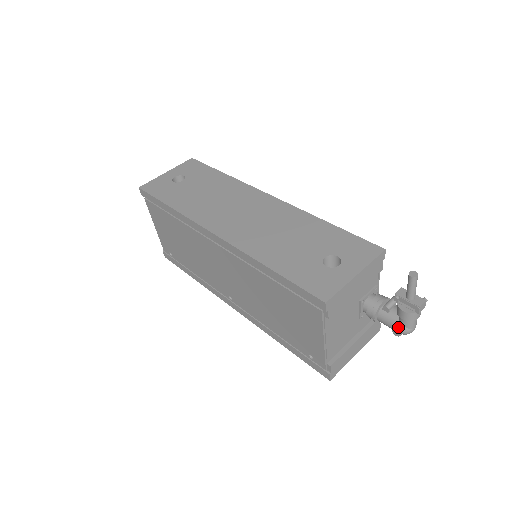
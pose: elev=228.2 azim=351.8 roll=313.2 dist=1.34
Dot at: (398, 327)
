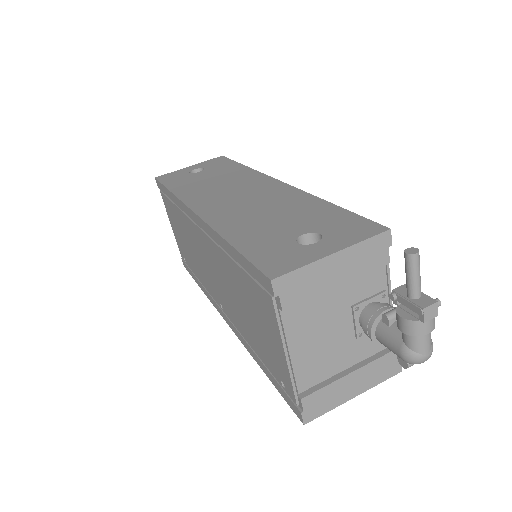
Dot at: (399, 348)
